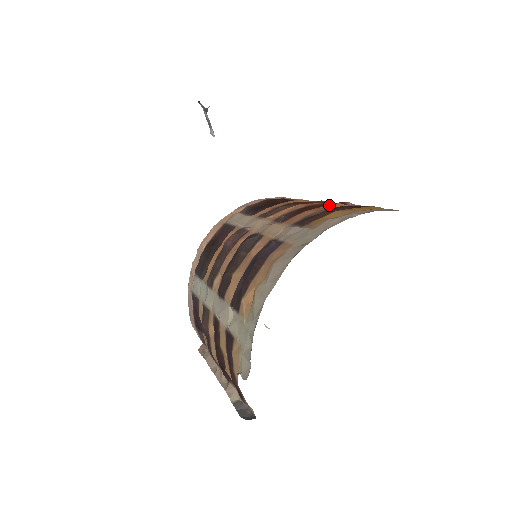
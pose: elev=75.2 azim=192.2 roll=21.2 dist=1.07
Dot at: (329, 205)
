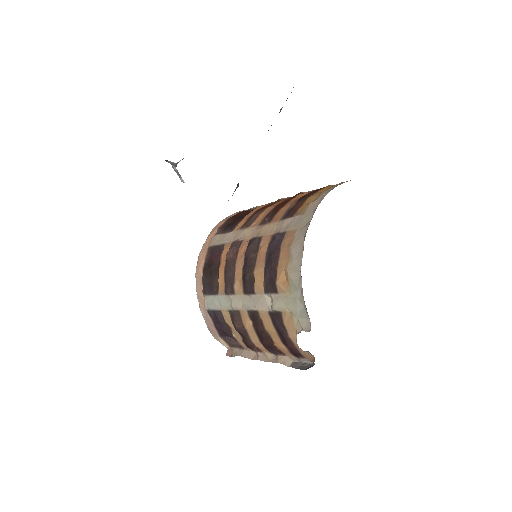
Dot at: (294, 198)
